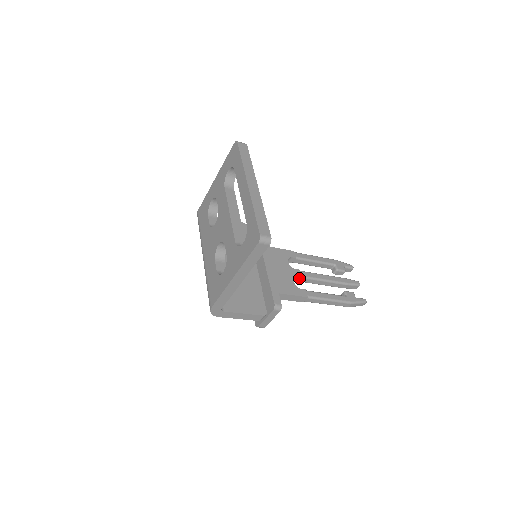
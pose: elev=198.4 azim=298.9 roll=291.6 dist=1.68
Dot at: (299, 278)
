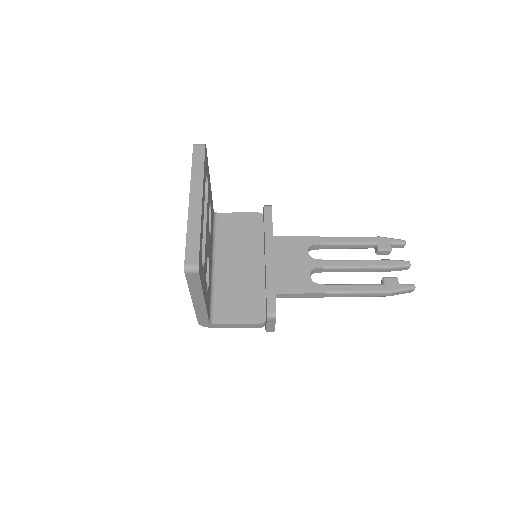
Dot at: (321, 269)
